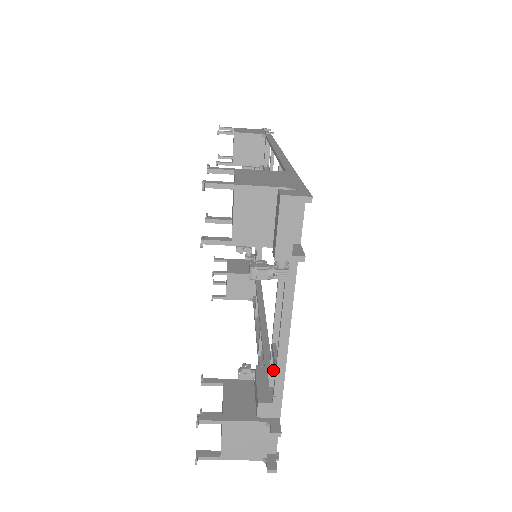
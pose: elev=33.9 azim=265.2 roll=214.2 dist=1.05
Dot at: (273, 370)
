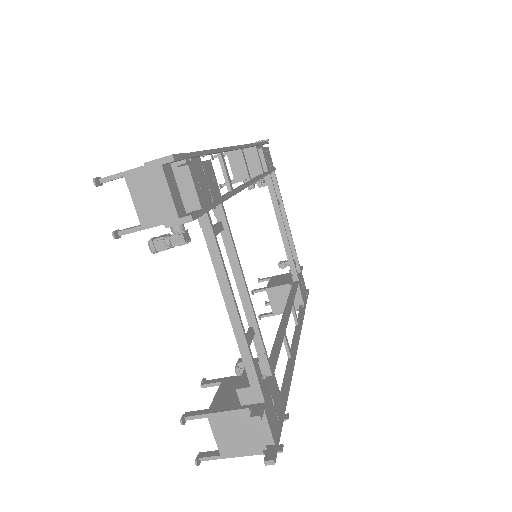
Dot at: (261, 357)
